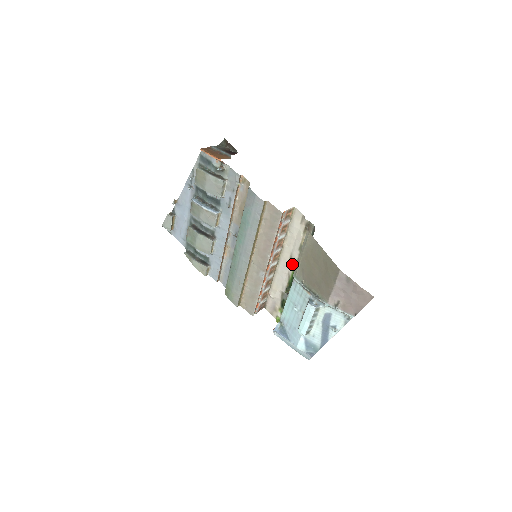
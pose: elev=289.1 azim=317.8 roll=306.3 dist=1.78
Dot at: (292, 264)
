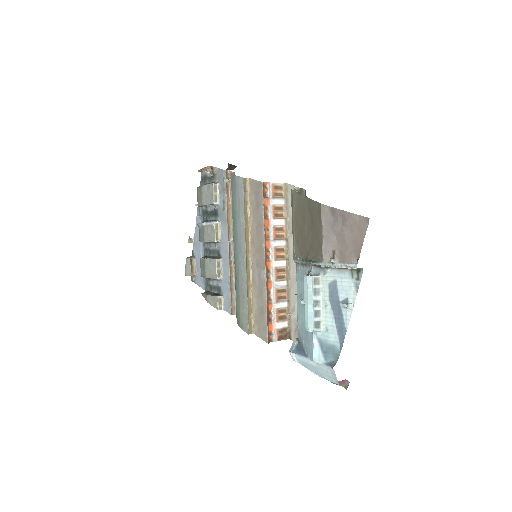
Dot at: occluded
